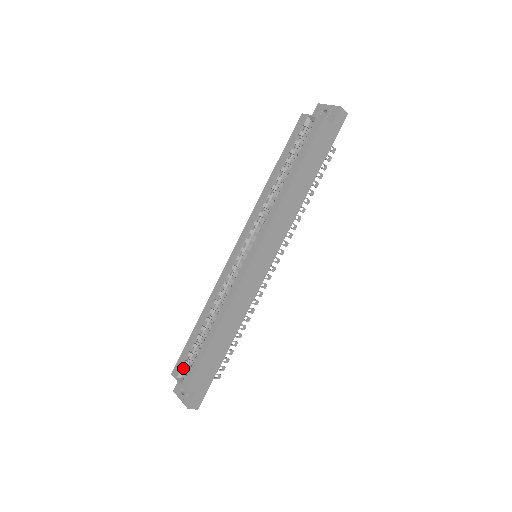
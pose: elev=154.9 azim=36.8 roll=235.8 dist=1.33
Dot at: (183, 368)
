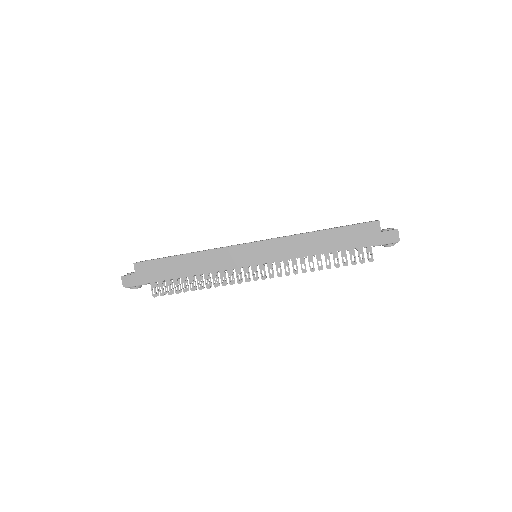
Dot at: occluded
